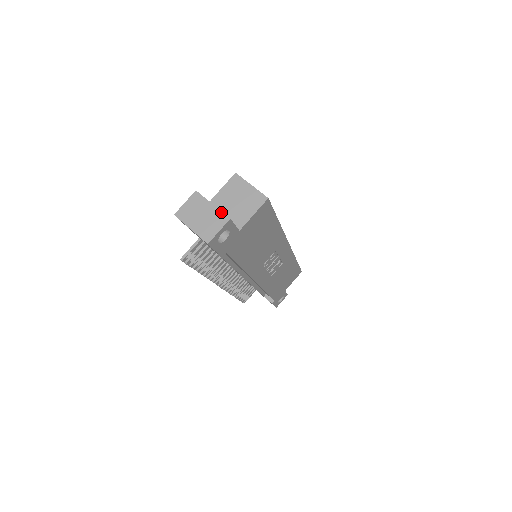
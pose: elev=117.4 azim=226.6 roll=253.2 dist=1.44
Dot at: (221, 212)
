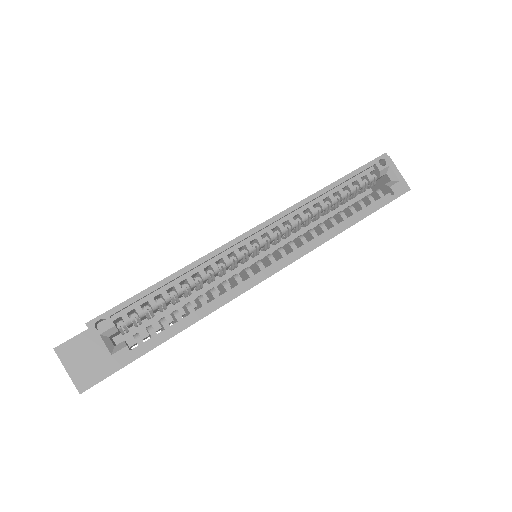
Dot at: (73, 383)
